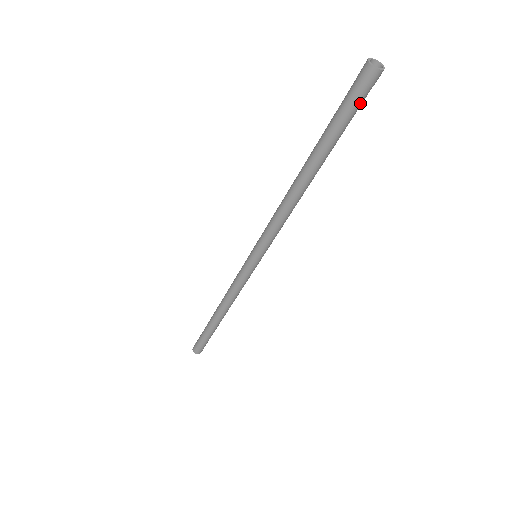
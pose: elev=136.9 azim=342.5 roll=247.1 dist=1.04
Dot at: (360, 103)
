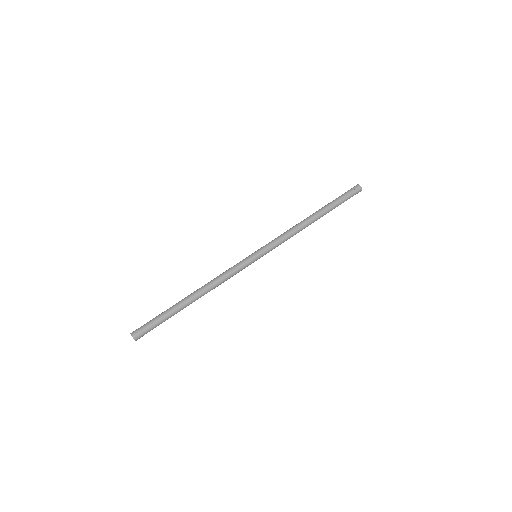
Dot at: occluded
